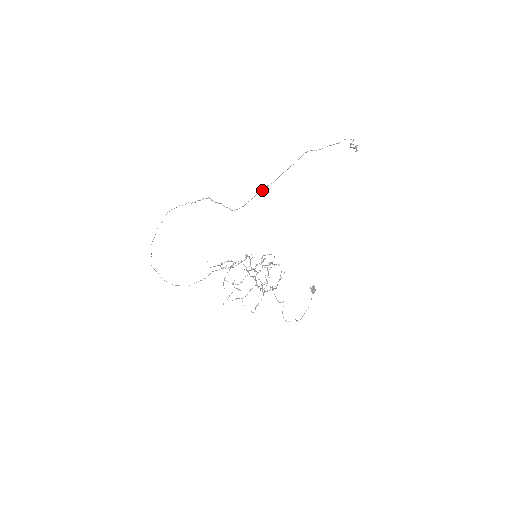
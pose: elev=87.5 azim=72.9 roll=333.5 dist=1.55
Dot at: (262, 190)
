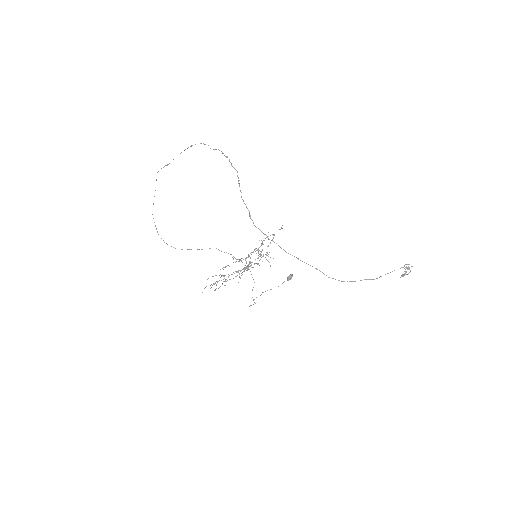
Dot at: (290, 254)
